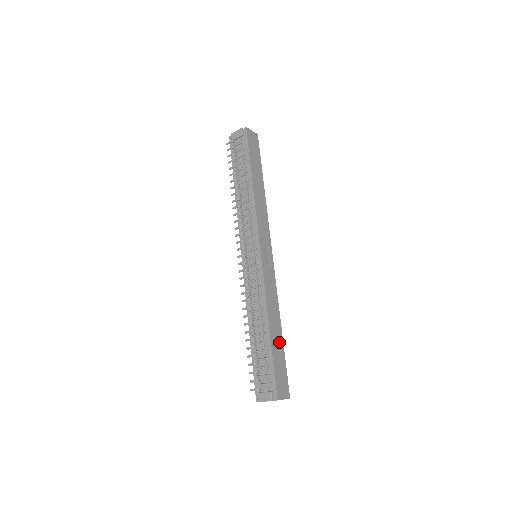
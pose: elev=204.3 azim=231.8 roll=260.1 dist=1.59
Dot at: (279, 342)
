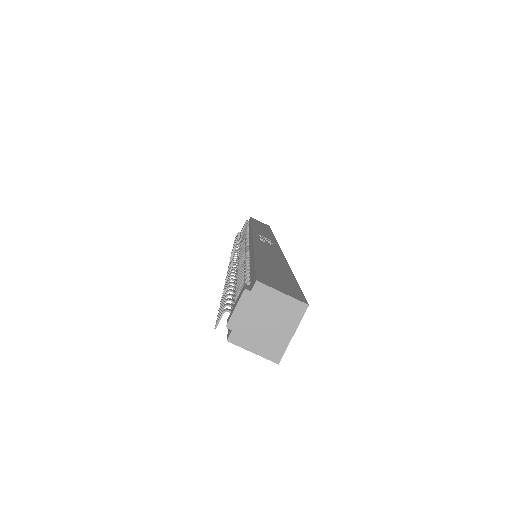
Dot at: (280, 269)
